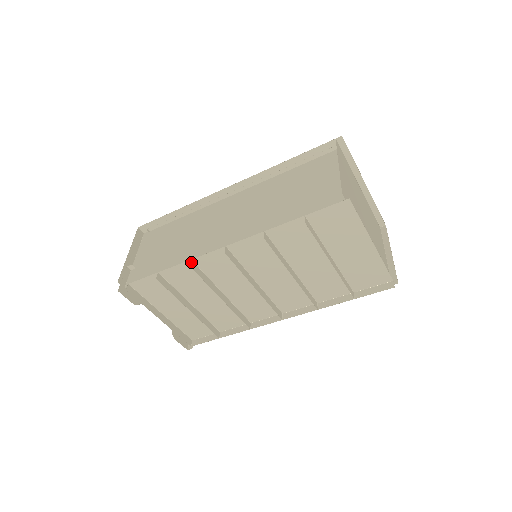
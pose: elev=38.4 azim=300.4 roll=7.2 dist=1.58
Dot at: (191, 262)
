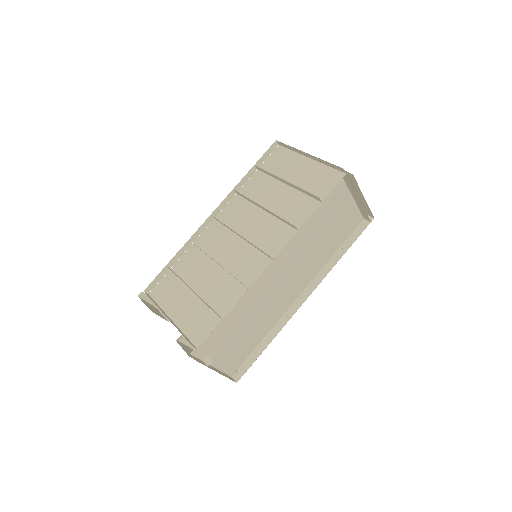
Dot at: occluded
